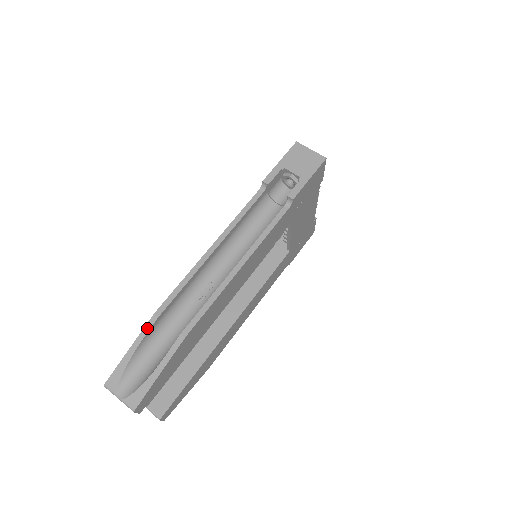
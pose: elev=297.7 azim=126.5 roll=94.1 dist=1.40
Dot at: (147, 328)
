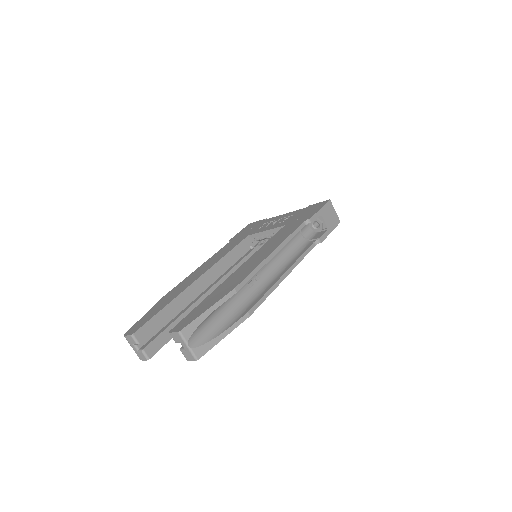
Dot at: (226, 298)
